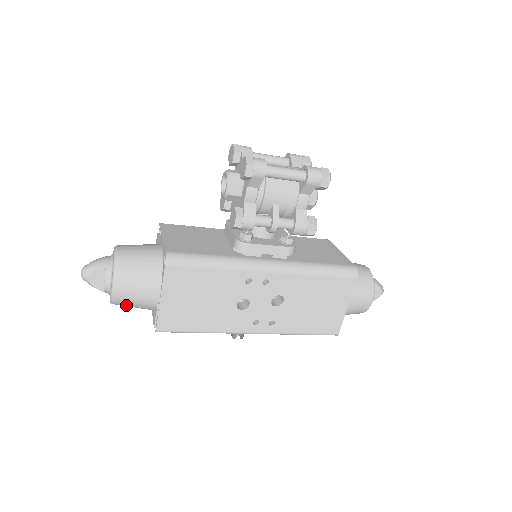
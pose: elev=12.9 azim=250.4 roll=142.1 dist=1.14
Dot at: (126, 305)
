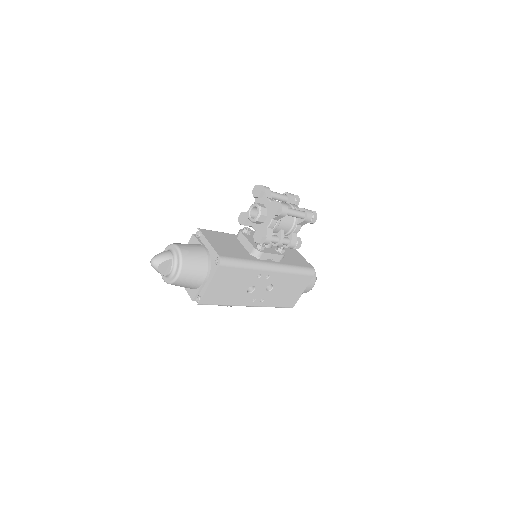
Dot at: (178, 285)
